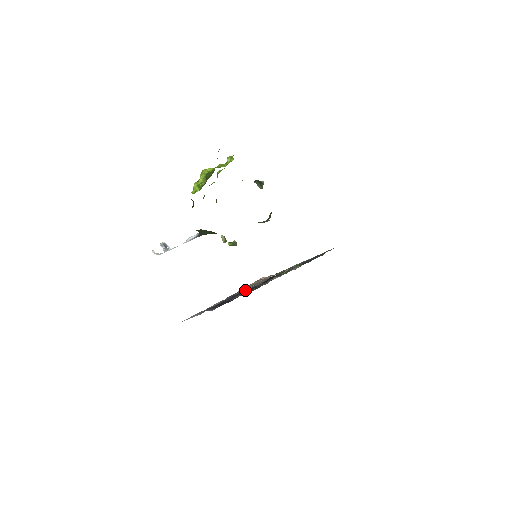
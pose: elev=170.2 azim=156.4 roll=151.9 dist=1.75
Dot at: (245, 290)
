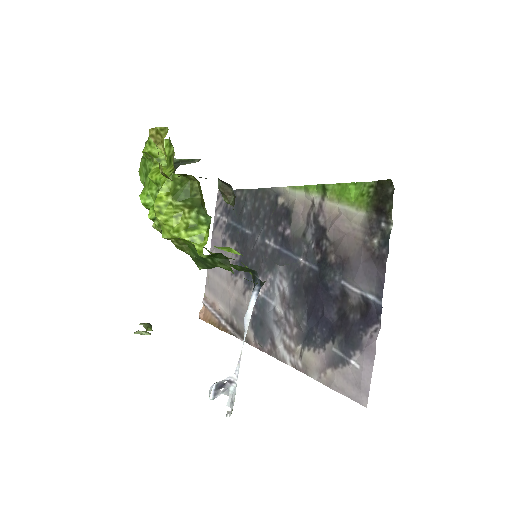
Dot at: (316, 287)
